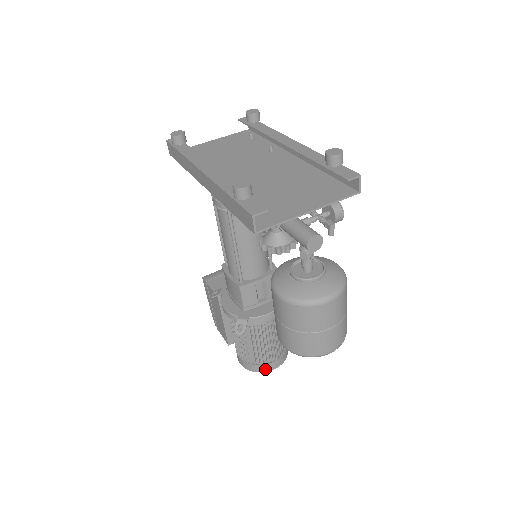
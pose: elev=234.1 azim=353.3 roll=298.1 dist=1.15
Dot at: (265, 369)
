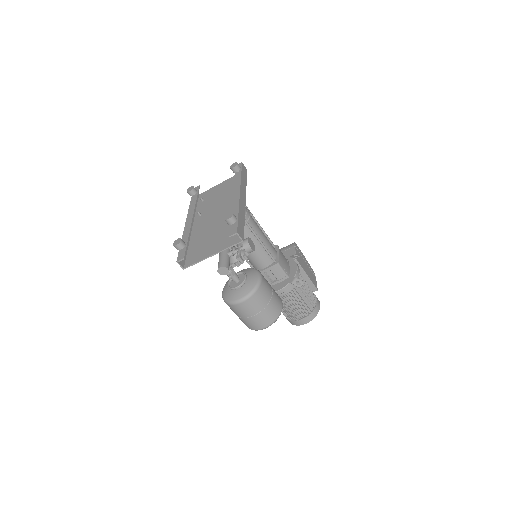
Dot at: (297, 324)
